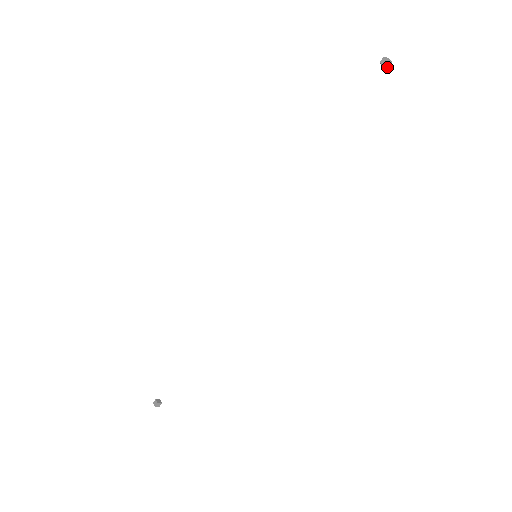
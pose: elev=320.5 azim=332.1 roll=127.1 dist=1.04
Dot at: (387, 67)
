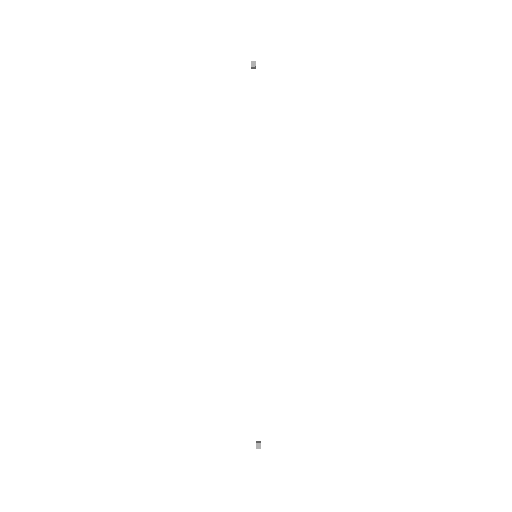
Dot at: occluded
